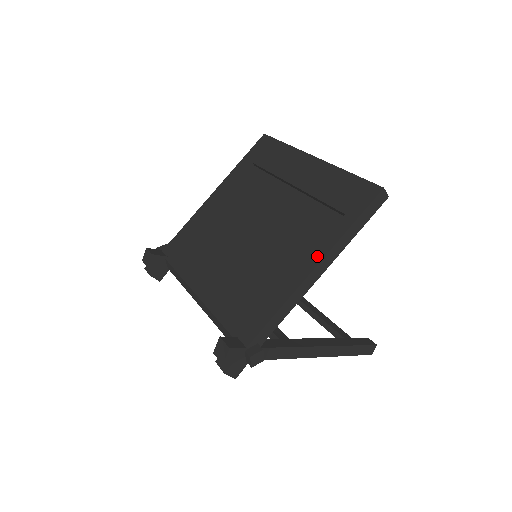
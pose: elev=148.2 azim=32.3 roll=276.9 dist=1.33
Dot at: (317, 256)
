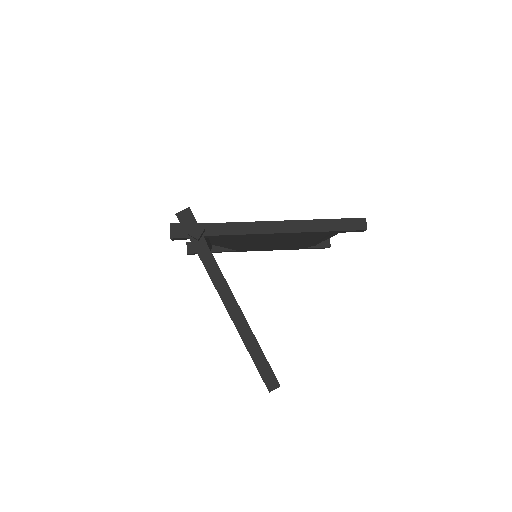
Dot at: (290, 221)
